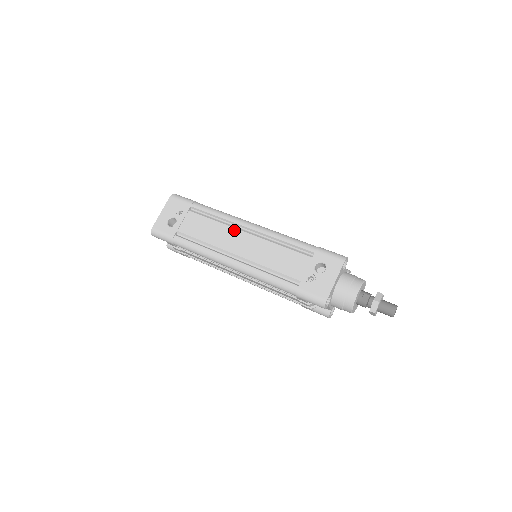
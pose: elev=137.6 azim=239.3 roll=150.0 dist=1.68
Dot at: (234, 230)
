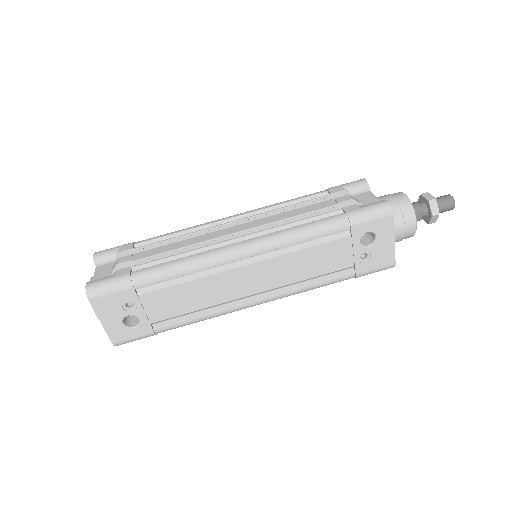
Dot at: (226, 274)
